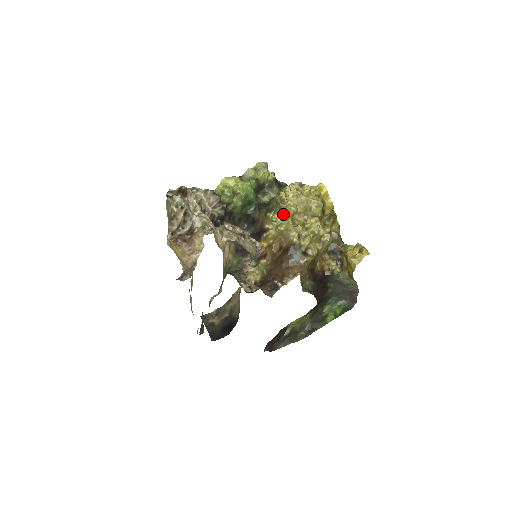
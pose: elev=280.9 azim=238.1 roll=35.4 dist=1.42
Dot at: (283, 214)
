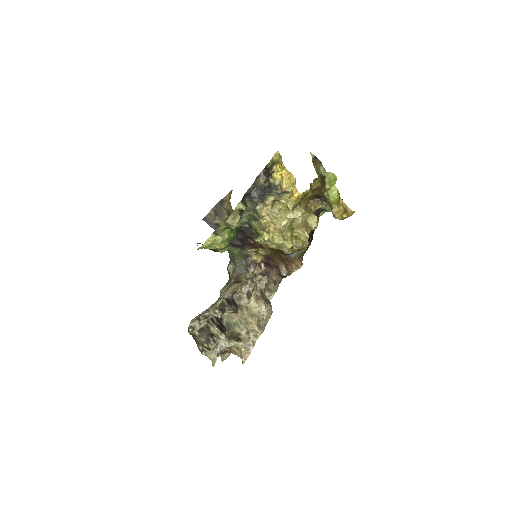
Dot at: occluded
